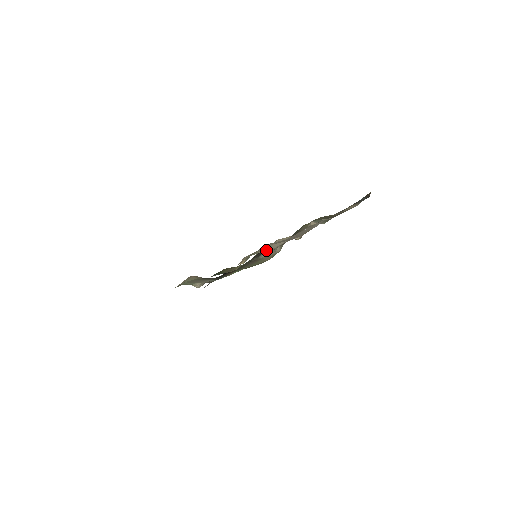
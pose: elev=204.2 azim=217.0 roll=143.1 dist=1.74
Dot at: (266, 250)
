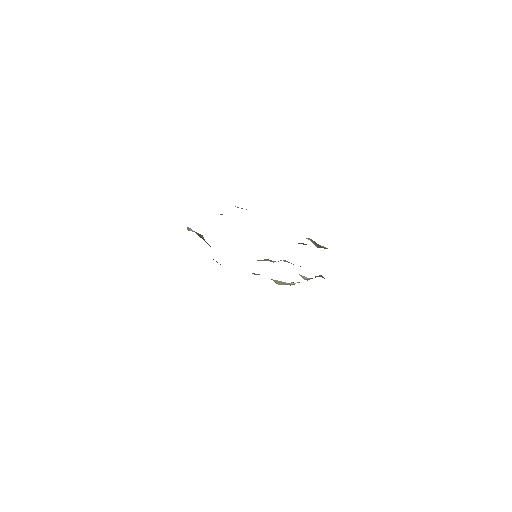
Dot at: (241, 208)
